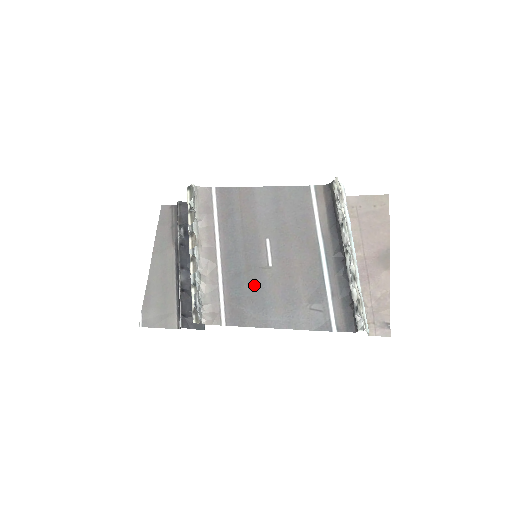
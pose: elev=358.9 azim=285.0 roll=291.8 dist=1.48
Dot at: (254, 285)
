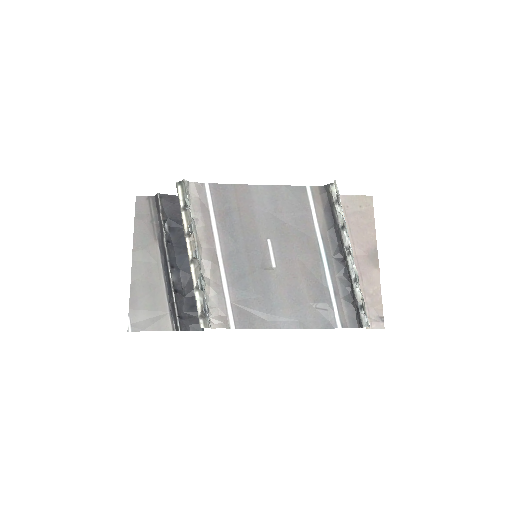
Dot at: (260, 286)
